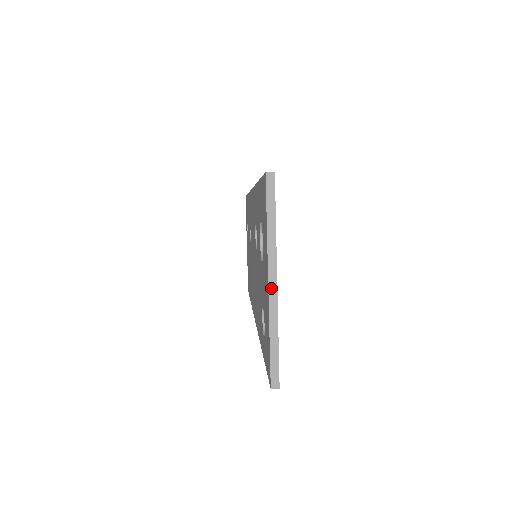
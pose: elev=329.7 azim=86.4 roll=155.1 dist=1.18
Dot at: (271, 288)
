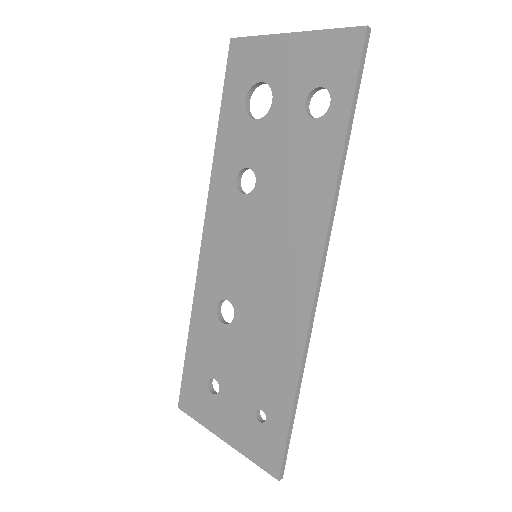
Dot at: (295, 33)
